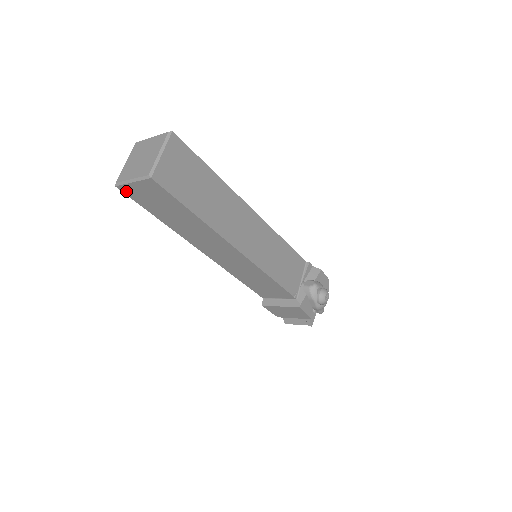
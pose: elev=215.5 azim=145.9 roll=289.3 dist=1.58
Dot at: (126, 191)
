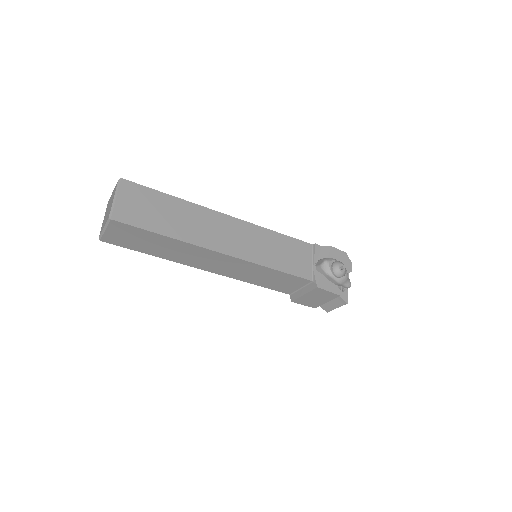
Dot at: (109, 241)
